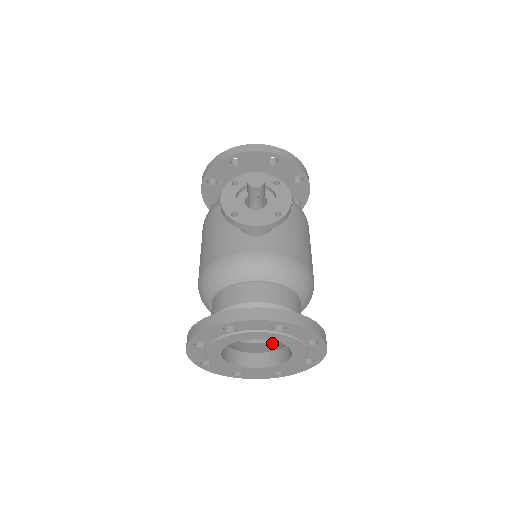
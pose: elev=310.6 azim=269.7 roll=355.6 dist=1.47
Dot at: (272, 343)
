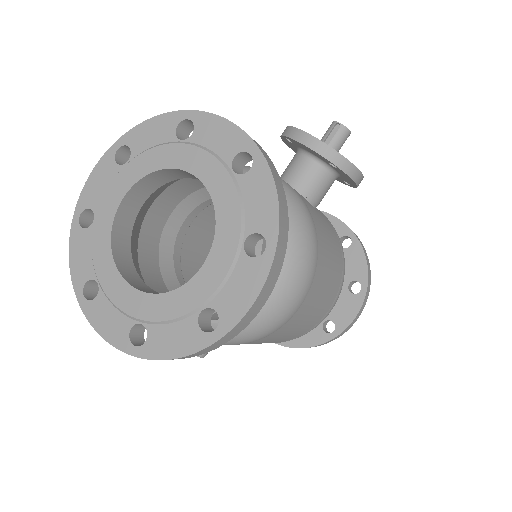
Dot at: occluded
